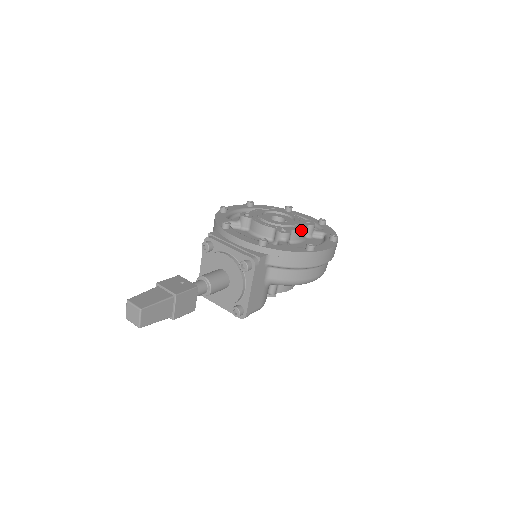
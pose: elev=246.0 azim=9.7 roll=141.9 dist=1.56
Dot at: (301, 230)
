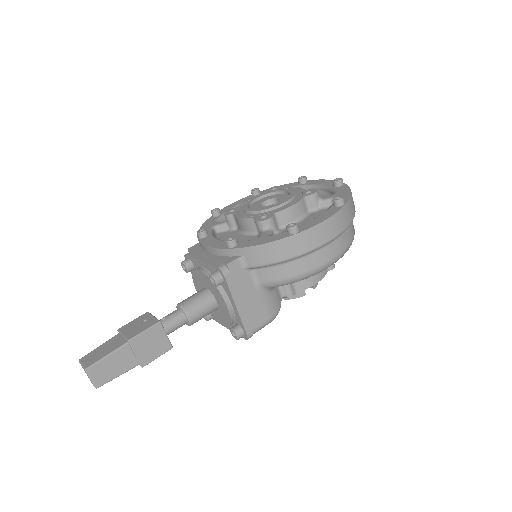
Dot at: (291, 207)
